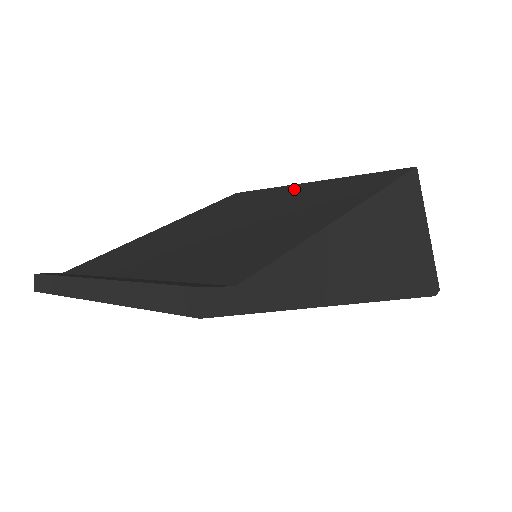
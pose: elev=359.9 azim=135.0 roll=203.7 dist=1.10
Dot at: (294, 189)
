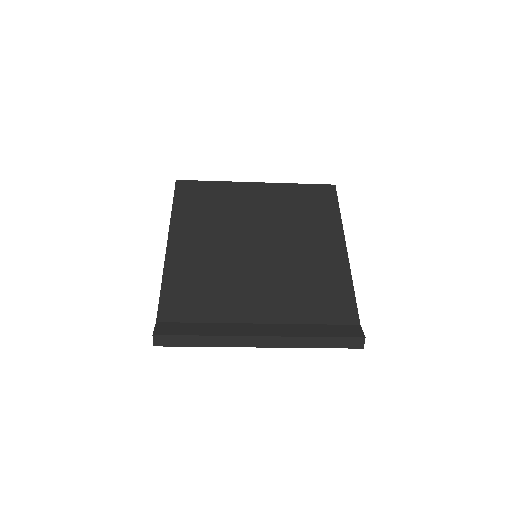
Dot at: (254, 194)
